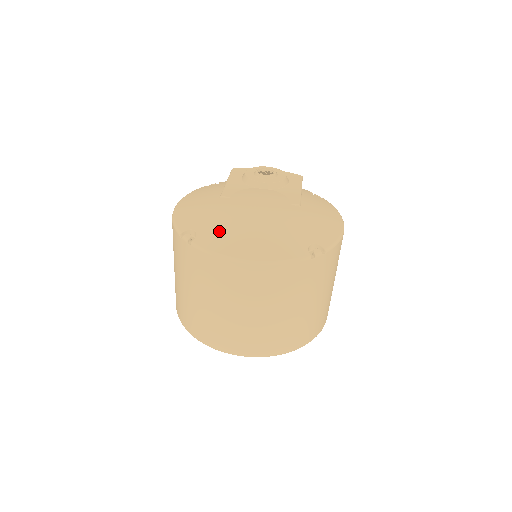
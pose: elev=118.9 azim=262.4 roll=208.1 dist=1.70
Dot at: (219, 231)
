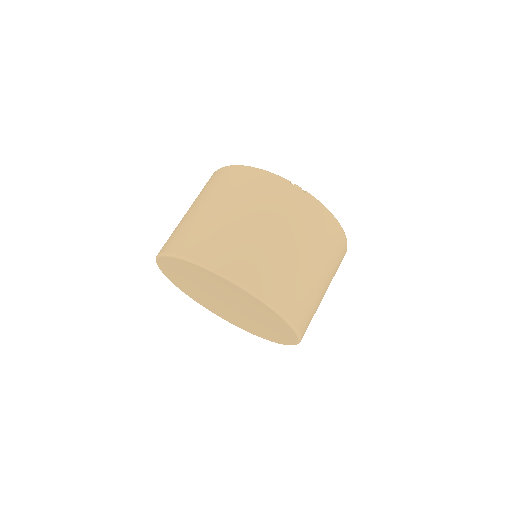
Dot at: occluded
